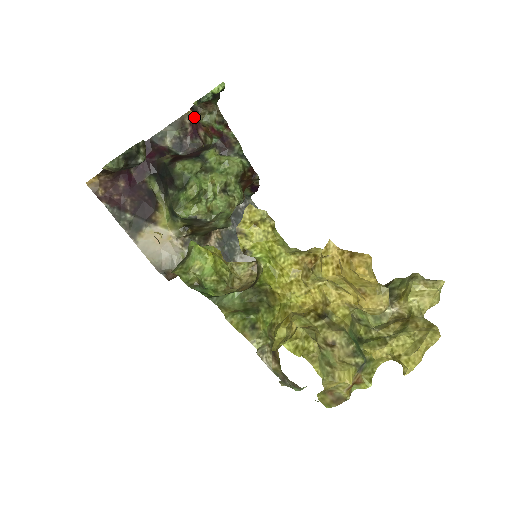
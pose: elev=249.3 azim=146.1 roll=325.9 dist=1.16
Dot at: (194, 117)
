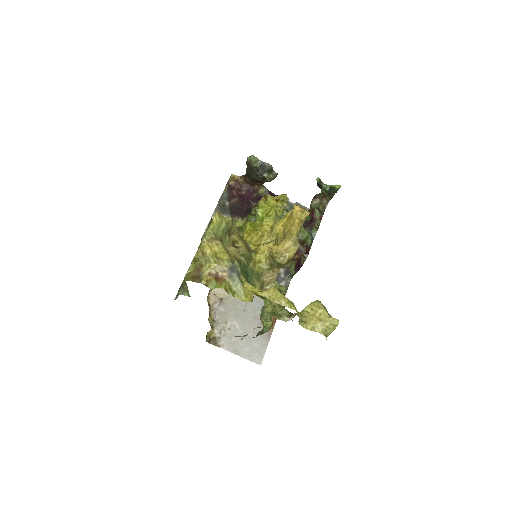
Dot at: occluded
